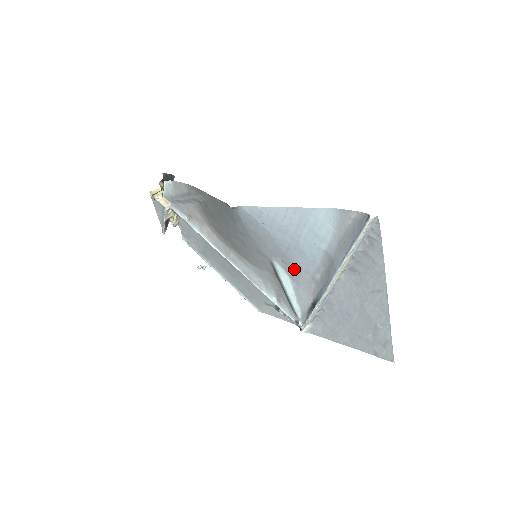
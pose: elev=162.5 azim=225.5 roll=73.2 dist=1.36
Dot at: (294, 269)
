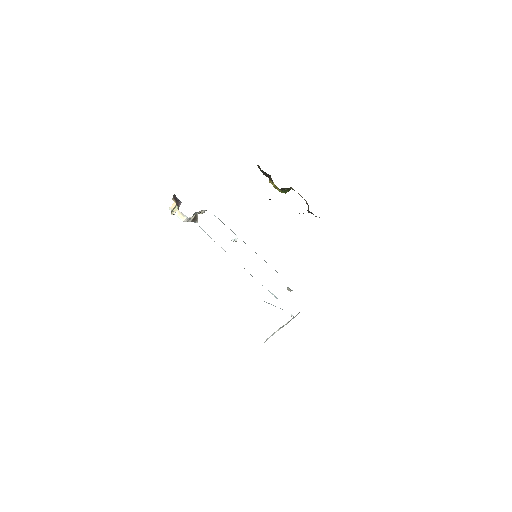
Dot at: occluded
